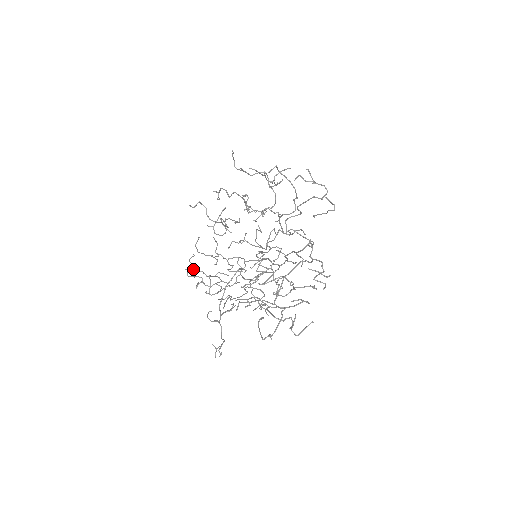
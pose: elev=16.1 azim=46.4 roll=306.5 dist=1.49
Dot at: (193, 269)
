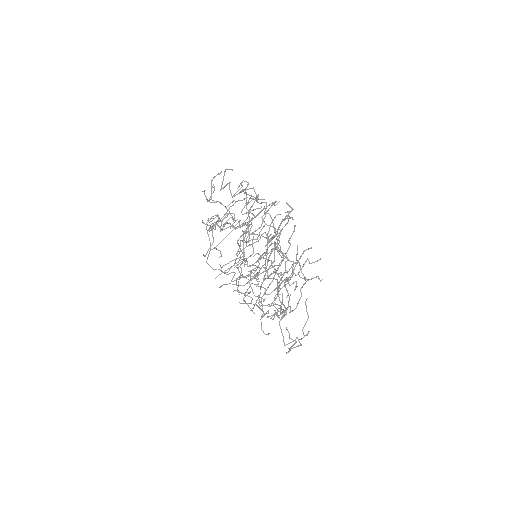
Dot at: (202, 222)
